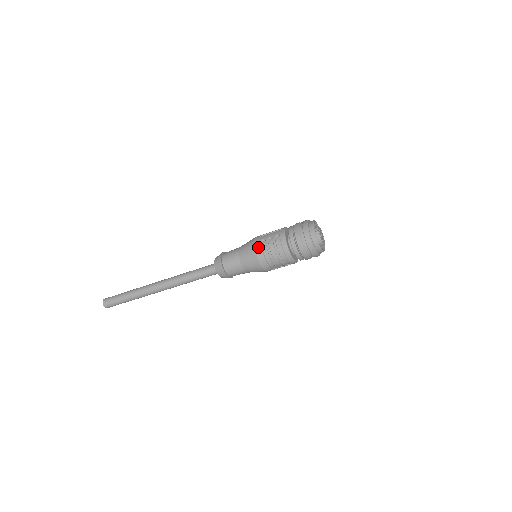
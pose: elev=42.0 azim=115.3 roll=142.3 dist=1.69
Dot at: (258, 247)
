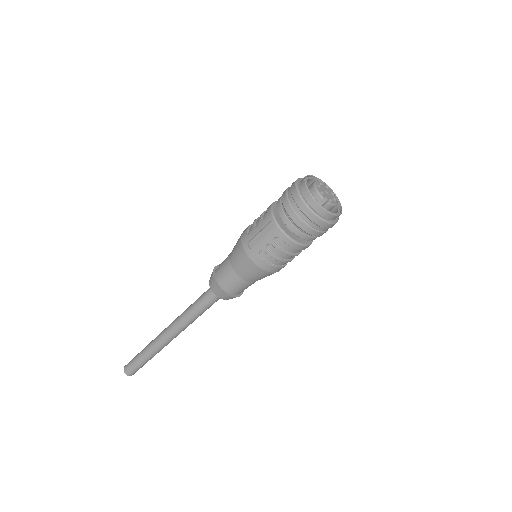
Dot at: (262, 264)
